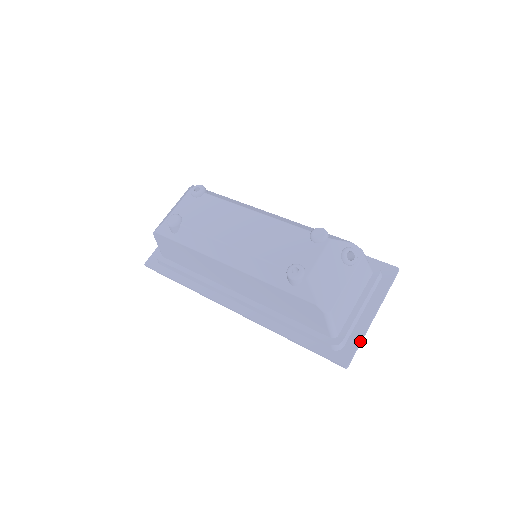
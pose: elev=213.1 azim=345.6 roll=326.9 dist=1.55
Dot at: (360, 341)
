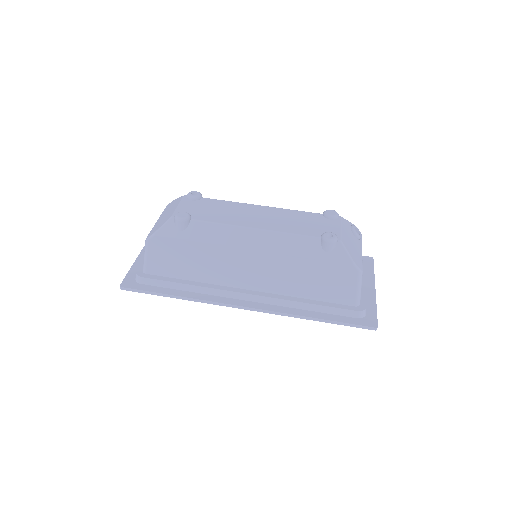
Dot at: (376, 308)
